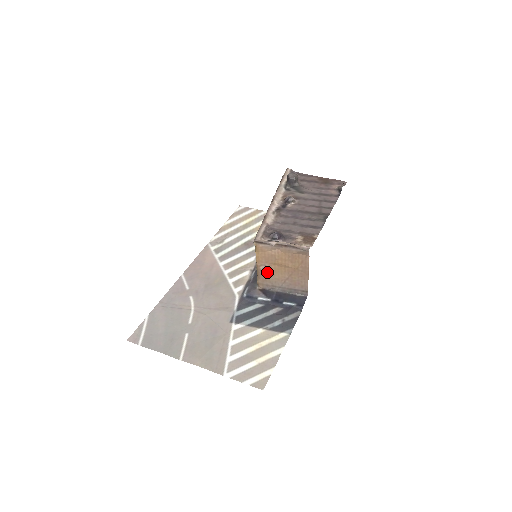
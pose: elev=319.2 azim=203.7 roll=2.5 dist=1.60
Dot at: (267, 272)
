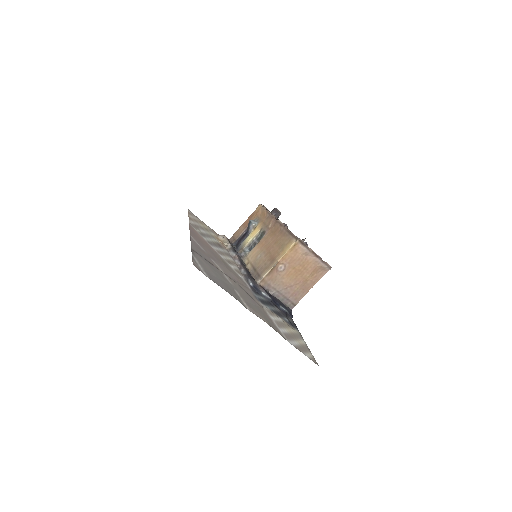
Dot at: (281, 272)
